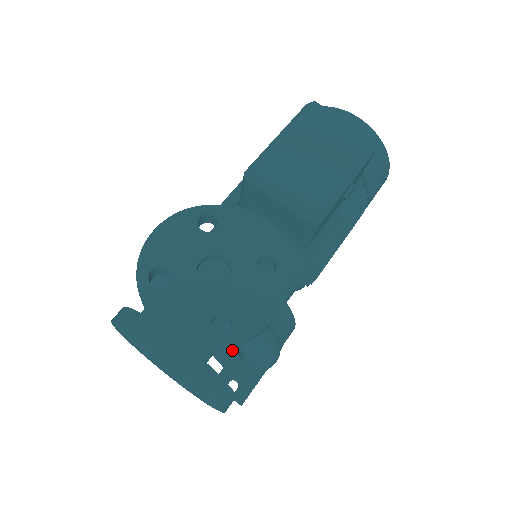
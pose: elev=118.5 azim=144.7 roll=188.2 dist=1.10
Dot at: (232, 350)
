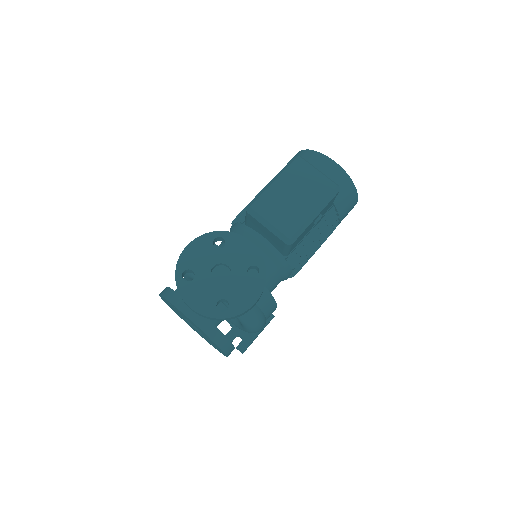
Dot at: (236, 318)
